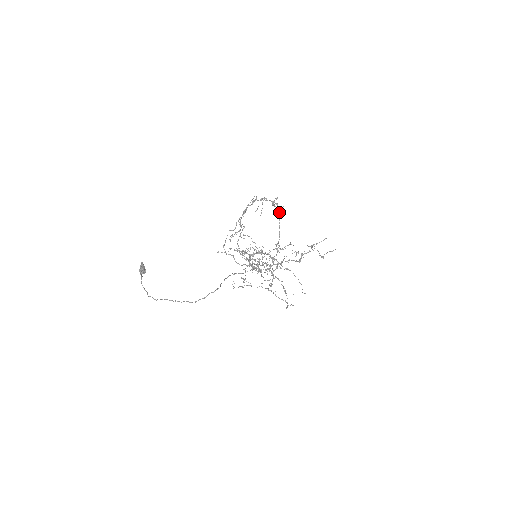
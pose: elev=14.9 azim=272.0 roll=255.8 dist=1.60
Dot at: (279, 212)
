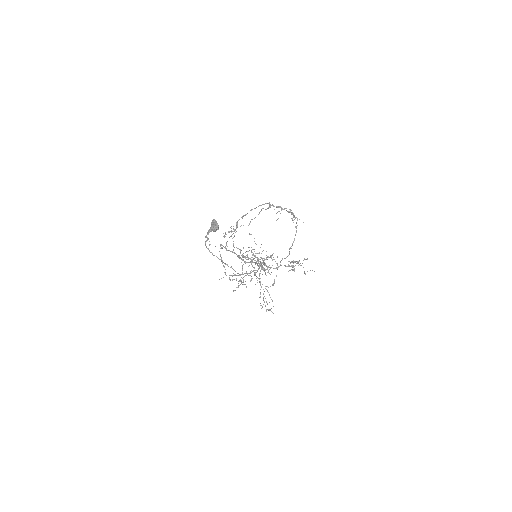
Dot at: occluded
